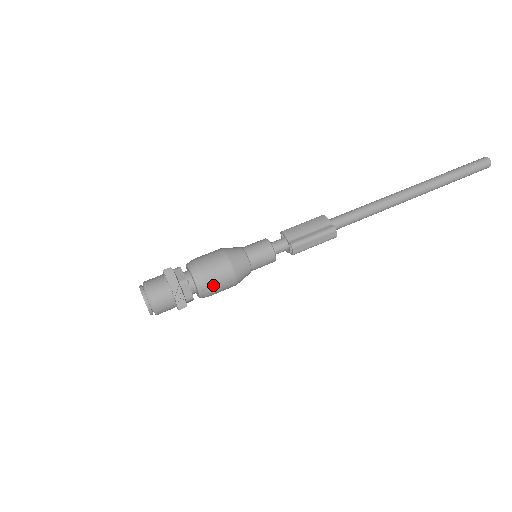
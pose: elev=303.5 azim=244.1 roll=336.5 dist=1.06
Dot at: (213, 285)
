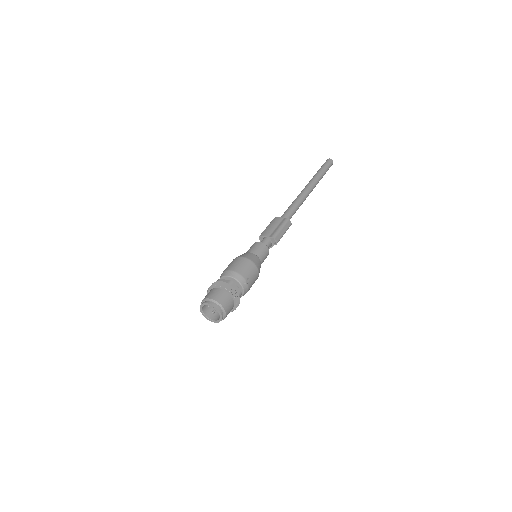
Dot at: (248, 277)
